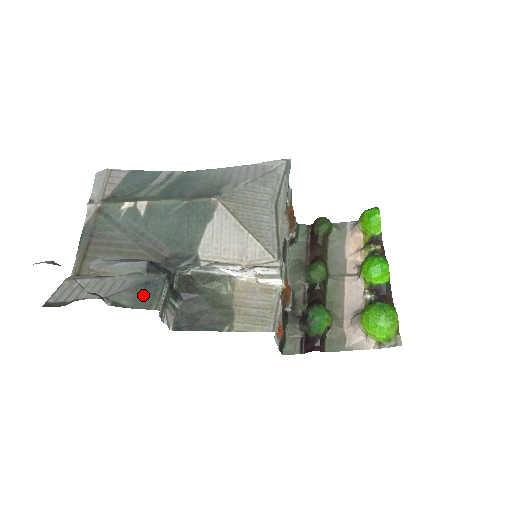
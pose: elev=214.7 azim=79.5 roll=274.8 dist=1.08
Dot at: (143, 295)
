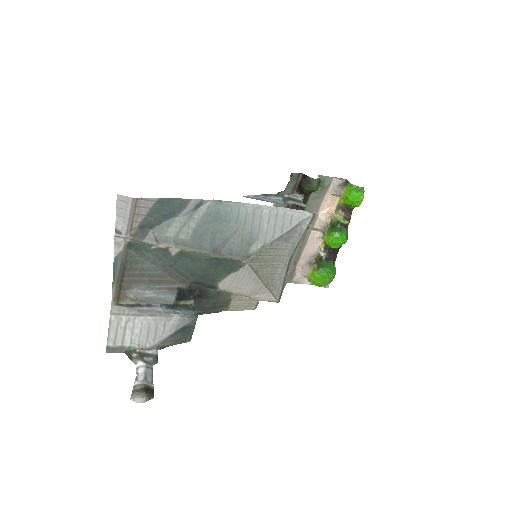
Dot at: (181, 336)
